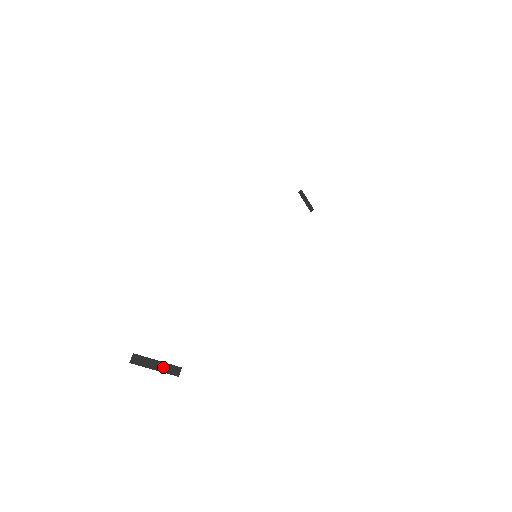
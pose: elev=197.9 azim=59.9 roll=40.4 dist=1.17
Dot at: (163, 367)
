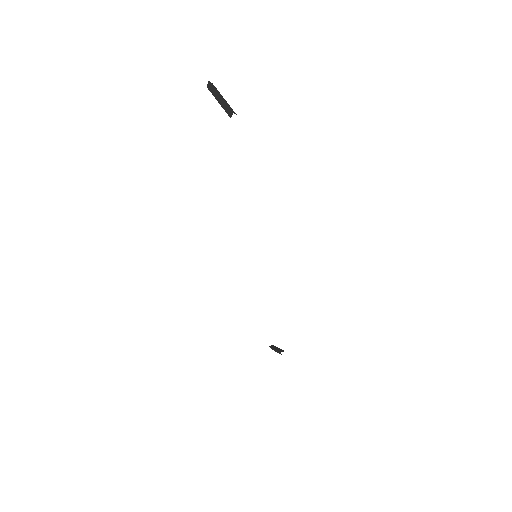
Dot at: (226, 102)
